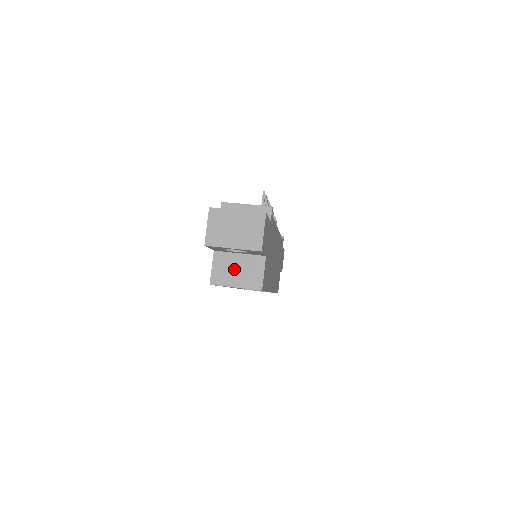
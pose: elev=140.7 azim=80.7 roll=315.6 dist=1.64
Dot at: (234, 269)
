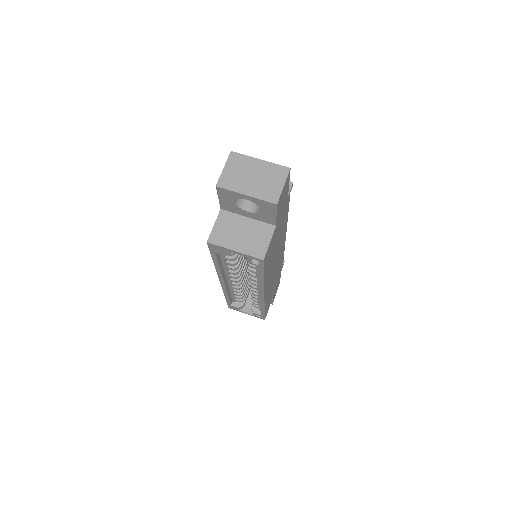
Dot at: (238, 232)
